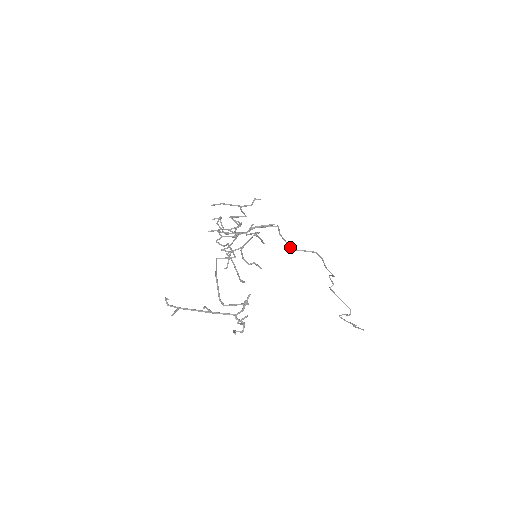
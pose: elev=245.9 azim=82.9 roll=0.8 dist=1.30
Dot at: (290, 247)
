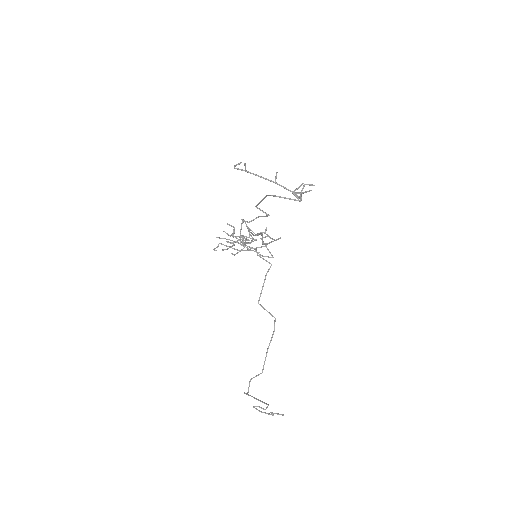
Dot at: occluded
